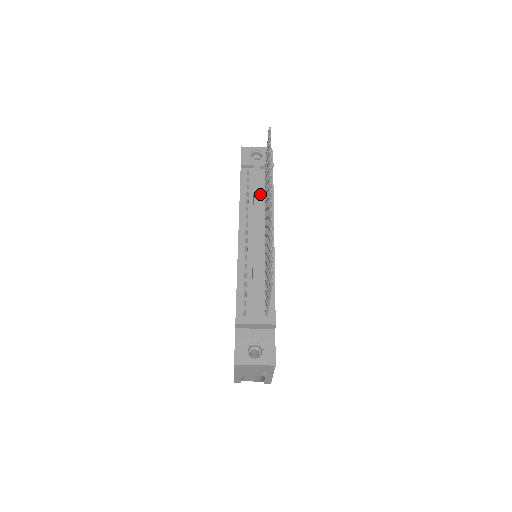
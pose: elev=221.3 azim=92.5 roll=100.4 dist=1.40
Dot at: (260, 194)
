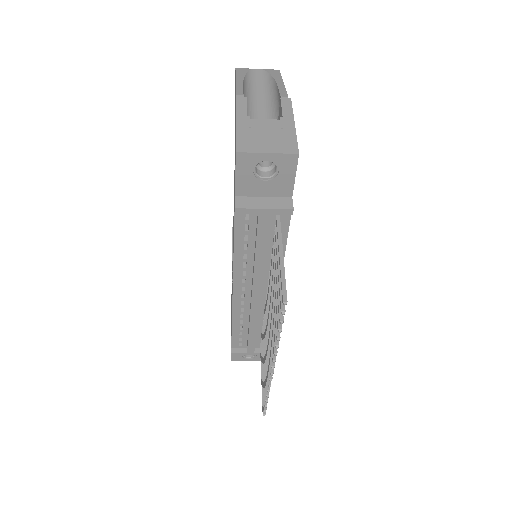
Dot at: (265, 247)
